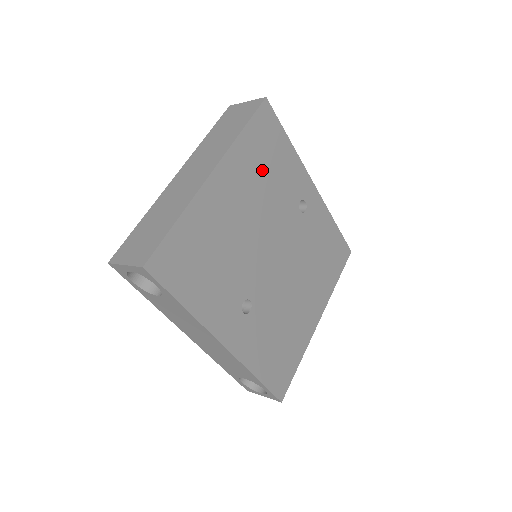
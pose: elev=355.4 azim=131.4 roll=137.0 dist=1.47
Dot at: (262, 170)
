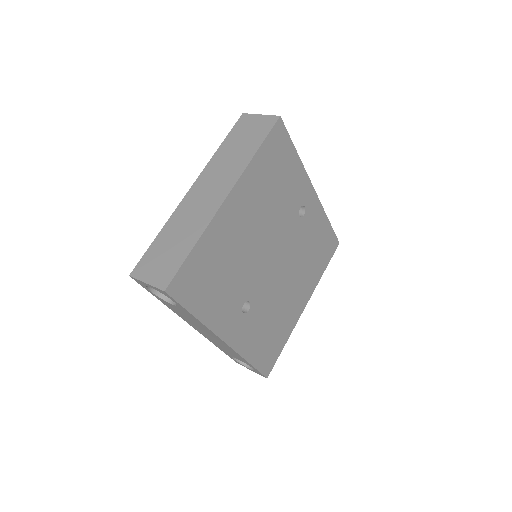
Dot at: (270, 186)
